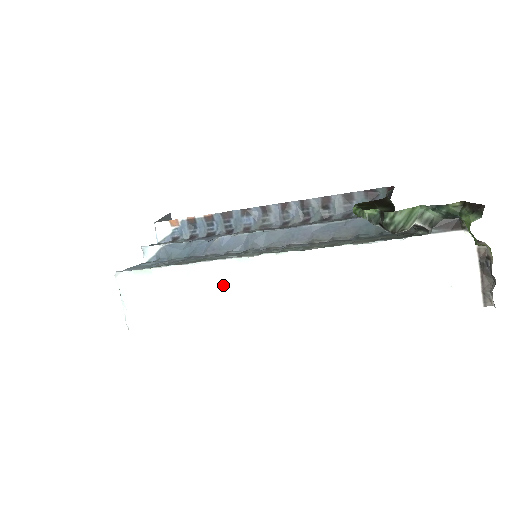
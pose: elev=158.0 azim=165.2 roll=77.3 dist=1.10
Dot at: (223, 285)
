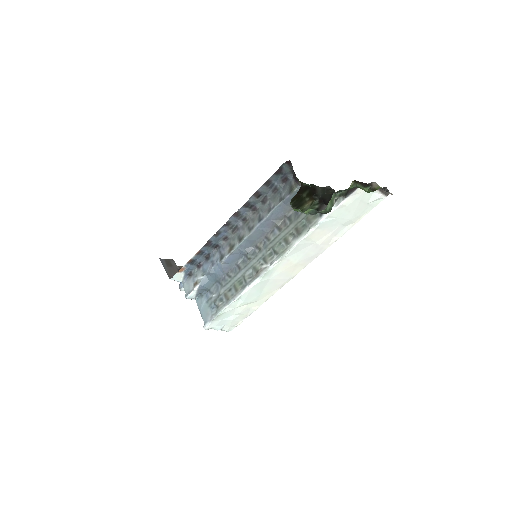
Dot at: (263, 288)
